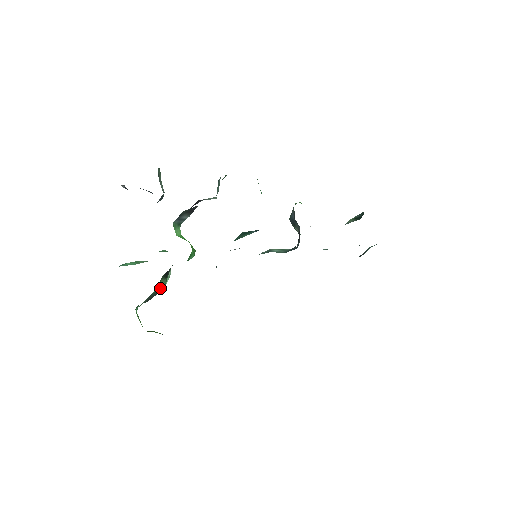
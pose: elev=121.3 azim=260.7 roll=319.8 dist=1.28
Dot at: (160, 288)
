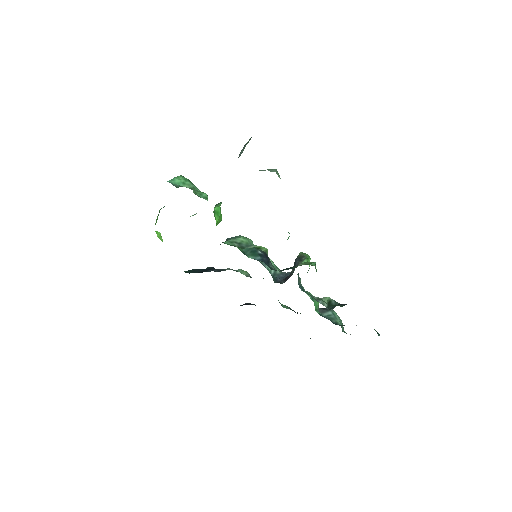
Dot at: occluded
